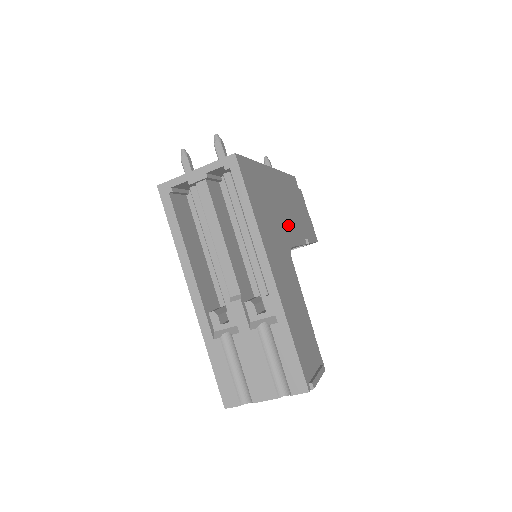
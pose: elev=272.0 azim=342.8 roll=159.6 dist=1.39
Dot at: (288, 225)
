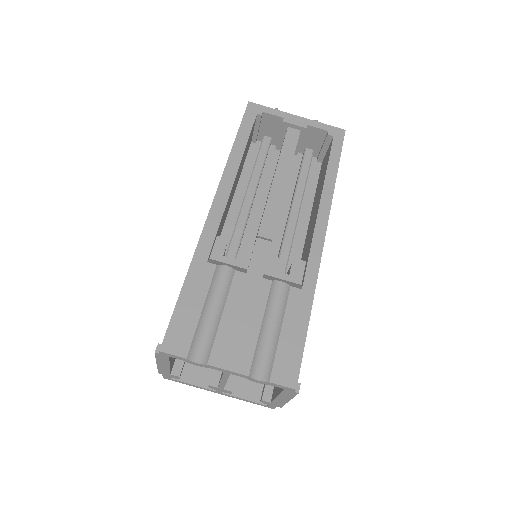
Dot at: occluded
